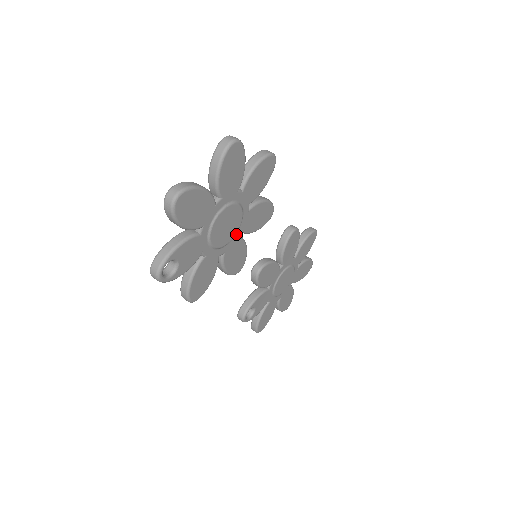
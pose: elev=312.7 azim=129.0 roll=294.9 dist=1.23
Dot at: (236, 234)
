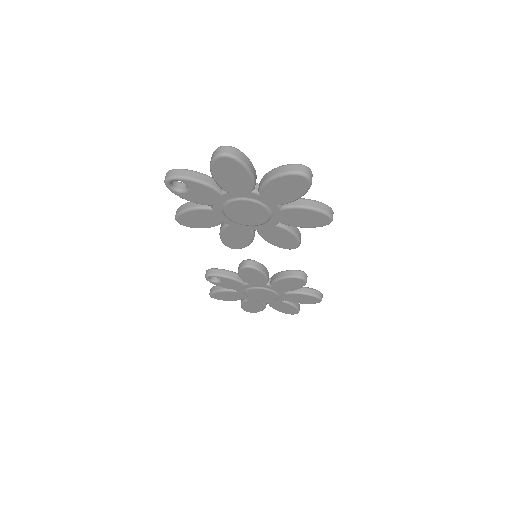
Dot at: (250, 226)
